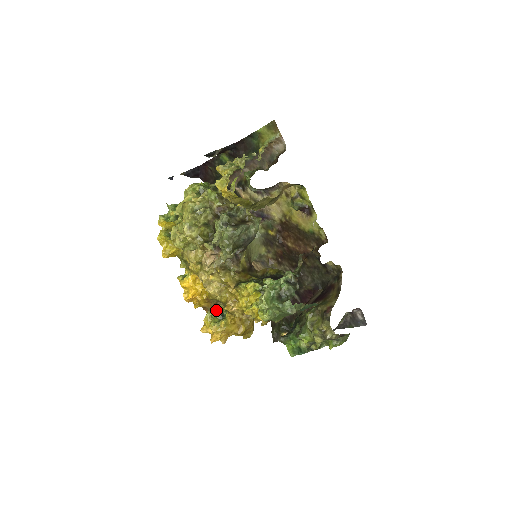
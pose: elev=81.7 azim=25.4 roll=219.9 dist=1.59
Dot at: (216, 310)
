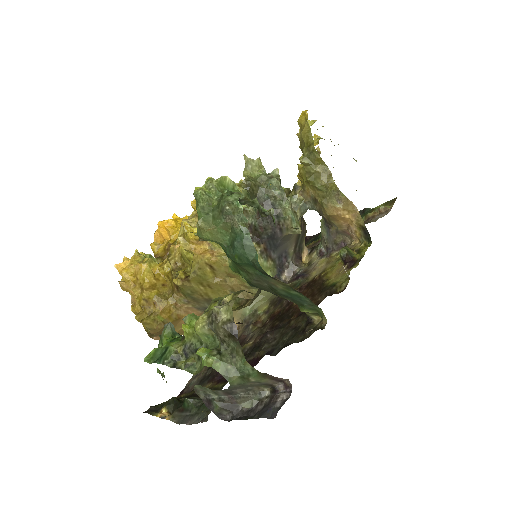
Dot at: occluded
